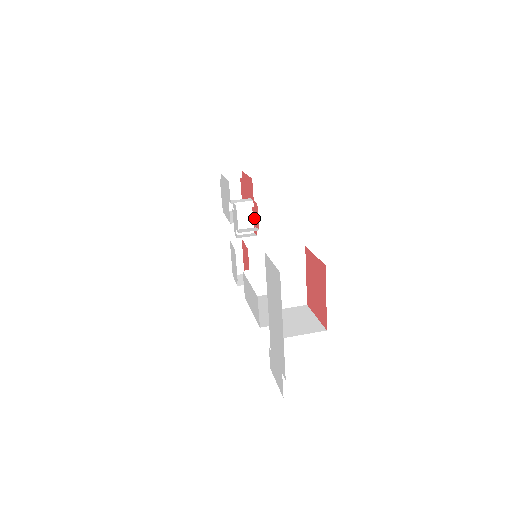
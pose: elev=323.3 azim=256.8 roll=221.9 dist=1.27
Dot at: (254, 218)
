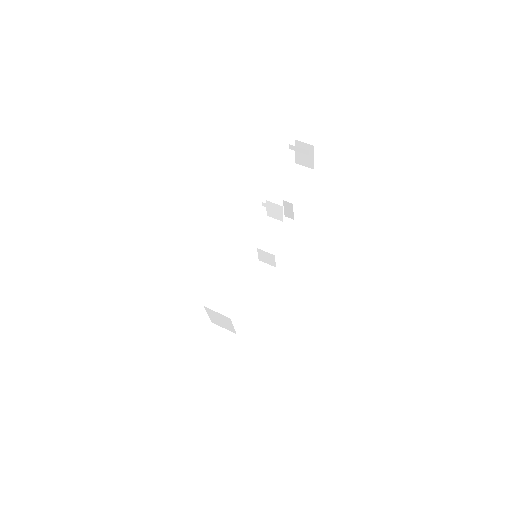
Dot at: occluded
